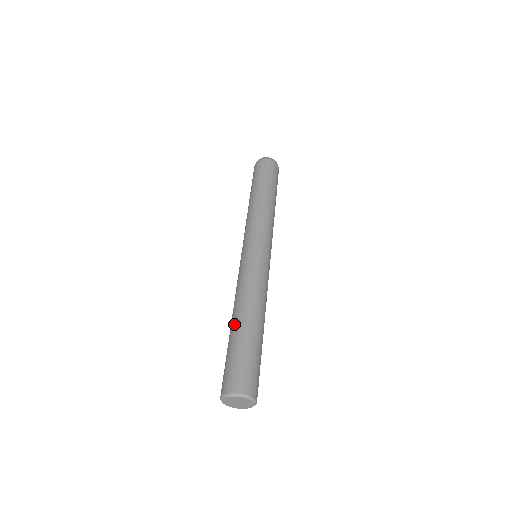
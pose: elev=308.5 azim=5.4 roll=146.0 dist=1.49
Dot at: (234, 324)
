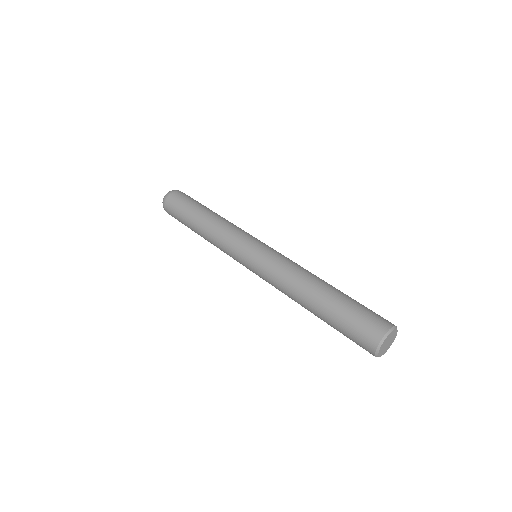
Dot at: (327, 287)
